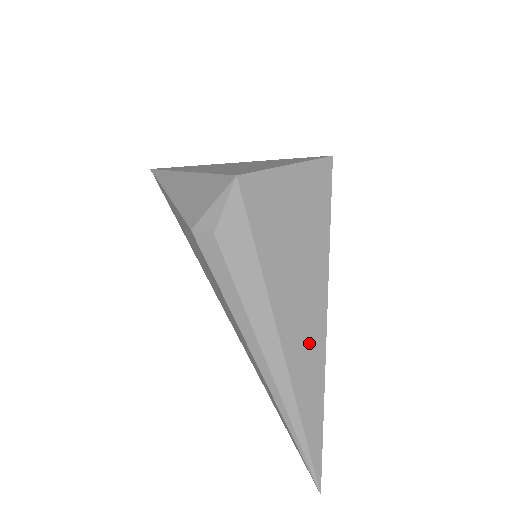
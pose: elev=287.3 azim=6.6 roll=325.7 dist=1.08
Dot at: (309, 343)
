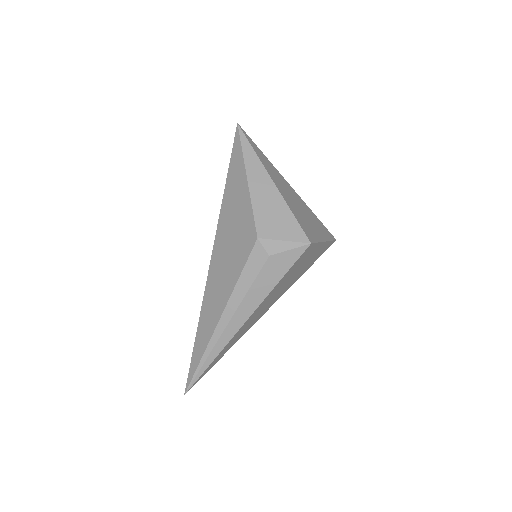
Dot at: (246, 328)
